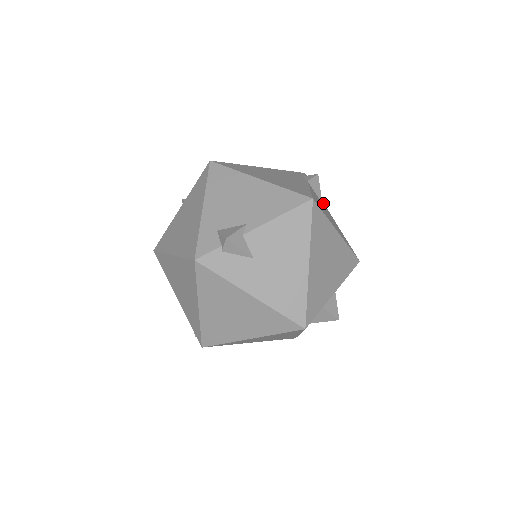
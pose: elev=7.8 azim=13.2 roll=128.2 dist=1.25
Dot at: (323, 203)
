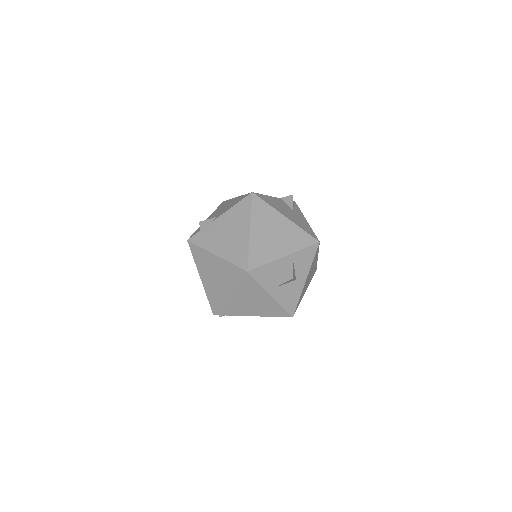
Dot at: (300, 213)
